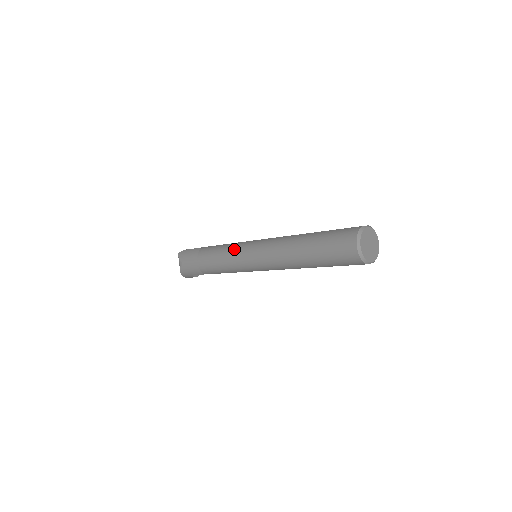
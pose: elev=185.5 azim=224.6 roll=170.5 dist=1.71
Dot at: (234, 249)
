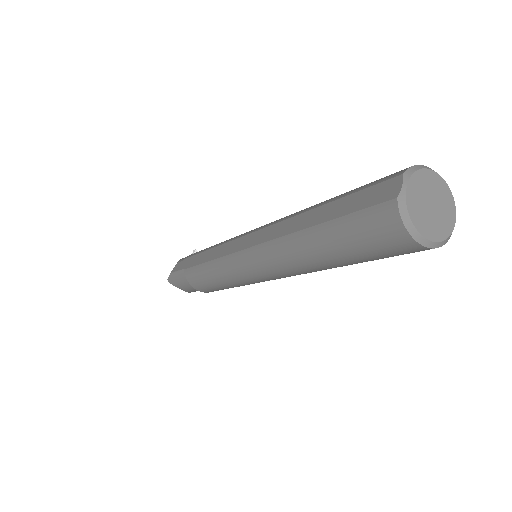
Dot at: (224, 273)
